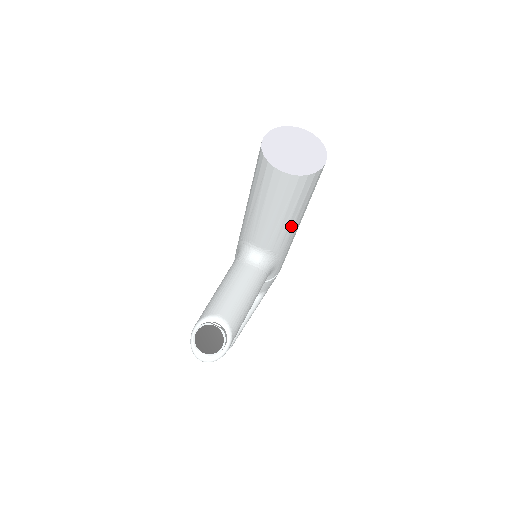
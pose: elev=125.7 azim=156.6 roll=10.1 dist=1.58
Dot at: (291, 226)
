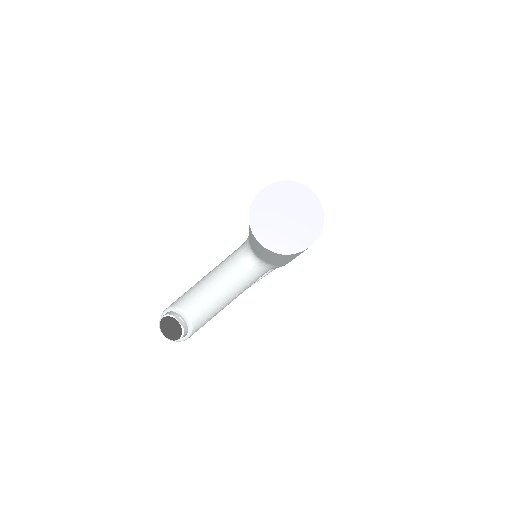
Dot at: (282, 261)
